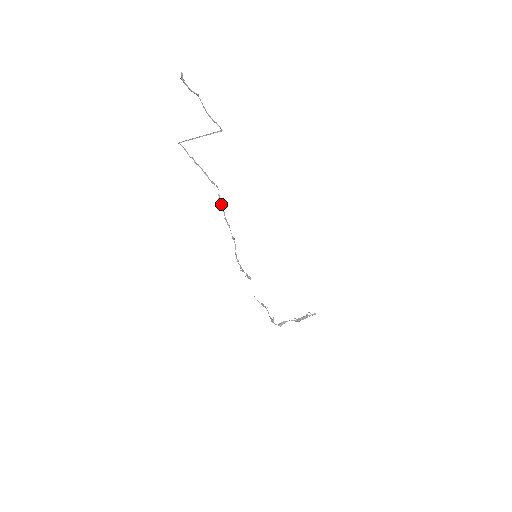
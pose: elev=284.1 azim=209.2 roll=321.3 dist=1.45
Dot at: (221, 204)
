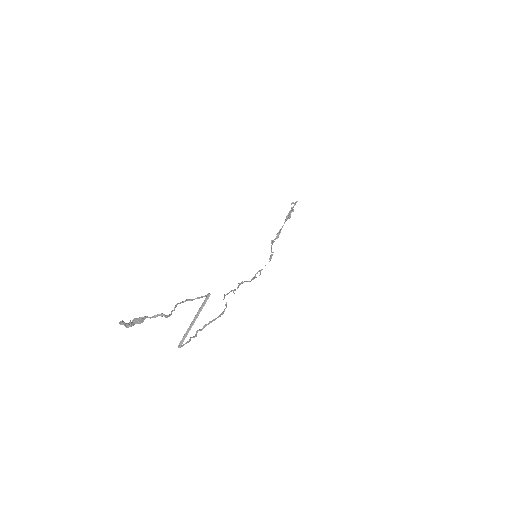
Dot at: occluded
